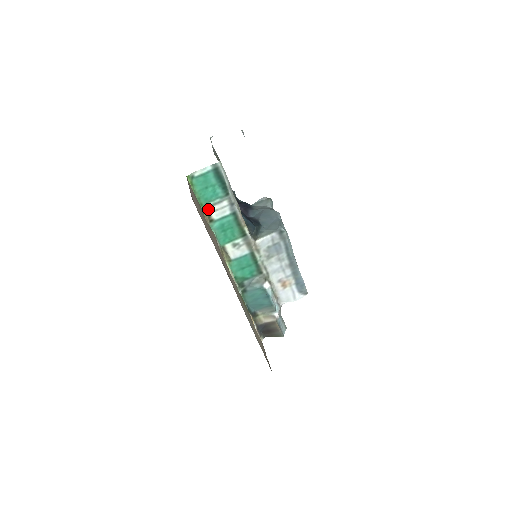
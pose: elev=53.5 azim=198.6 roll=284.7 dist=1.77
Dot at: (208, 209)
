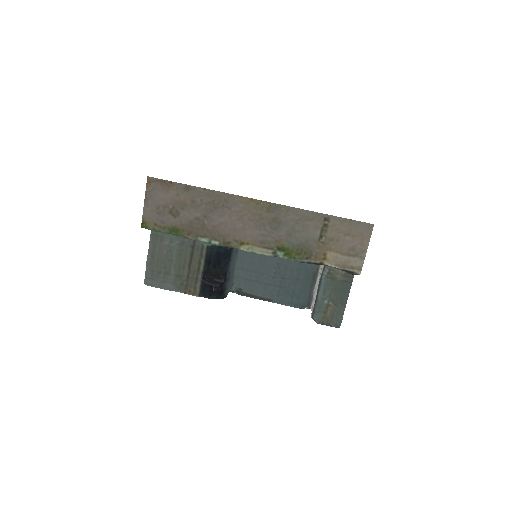
Dot at: occluded
